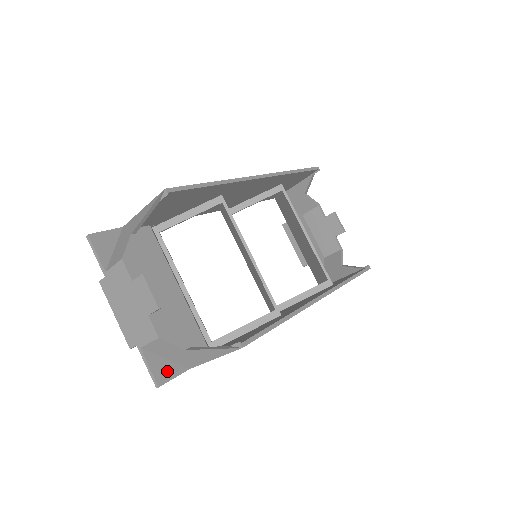
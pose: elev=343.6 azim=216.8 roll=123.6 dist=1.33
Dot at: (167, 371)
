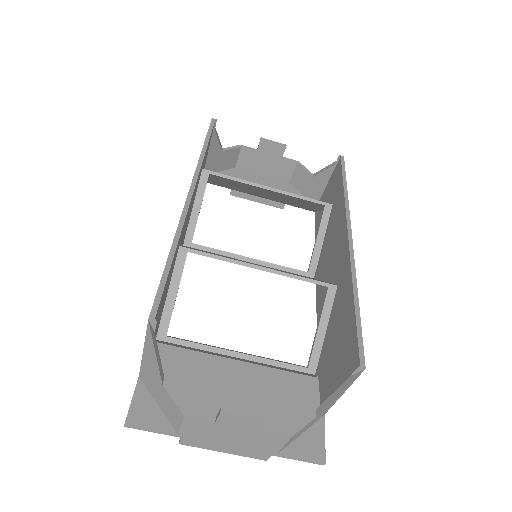
Dot at: (314, 442)
